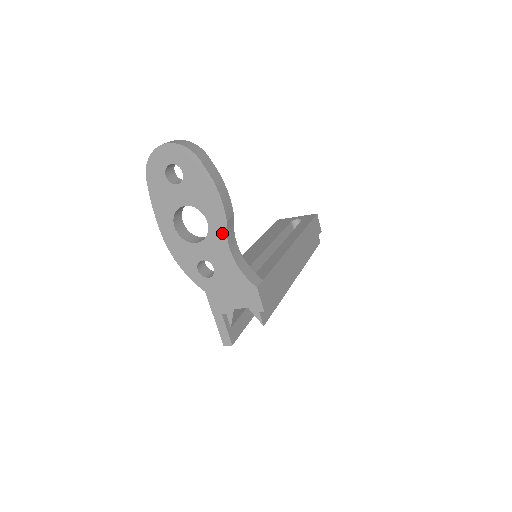
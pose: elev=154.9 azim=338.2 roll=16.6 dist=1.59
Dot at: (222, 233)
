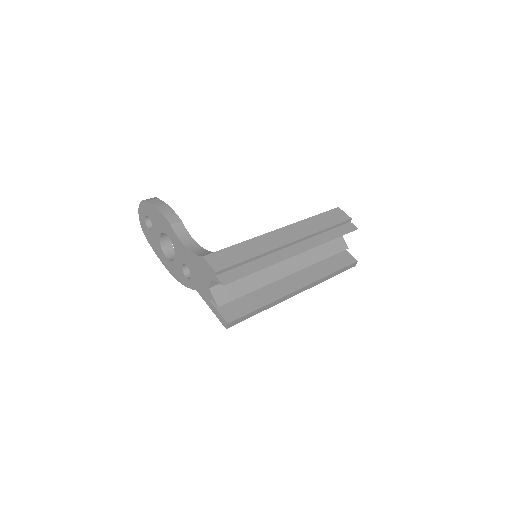
Dot at: (174, 236)
